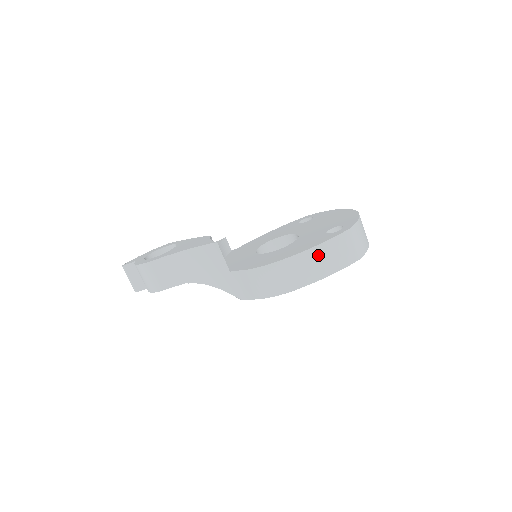
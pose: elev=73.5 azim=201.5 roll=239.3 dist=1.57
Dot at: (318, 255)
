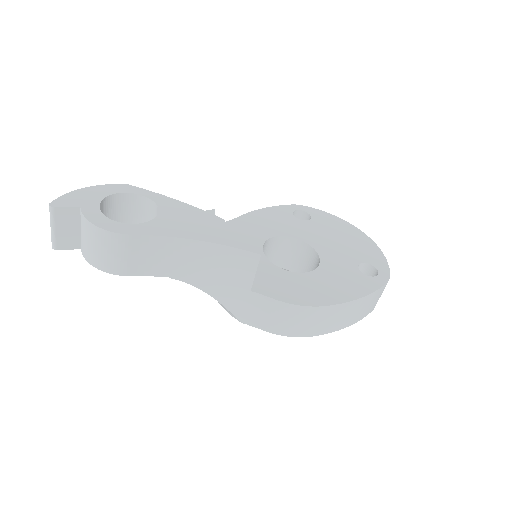
Dot at: (359, 305)
